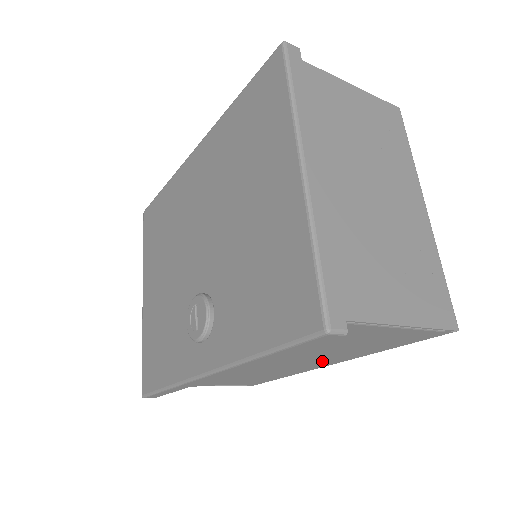
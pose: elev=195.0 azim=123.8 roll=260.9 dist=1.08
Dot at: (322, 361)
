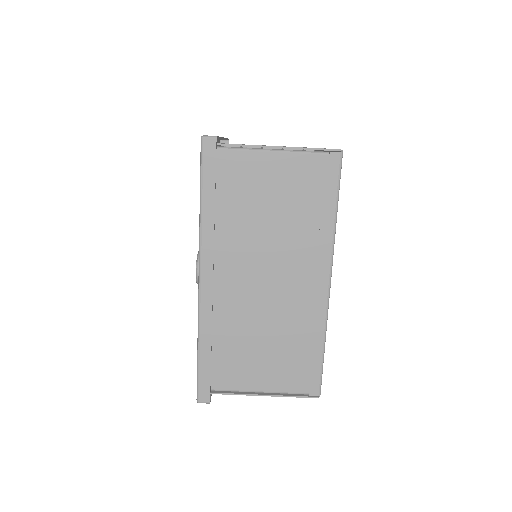
Dot at: (306, 268)
